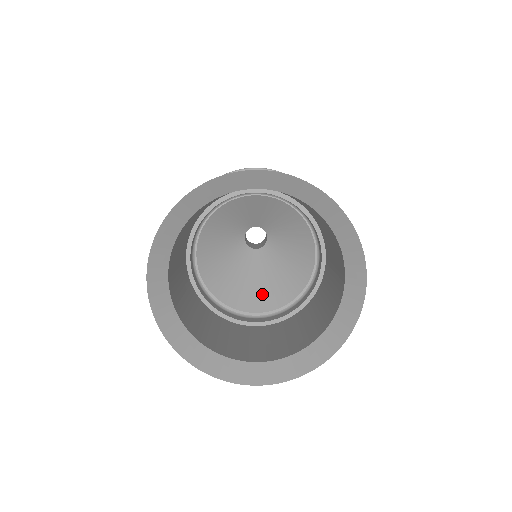
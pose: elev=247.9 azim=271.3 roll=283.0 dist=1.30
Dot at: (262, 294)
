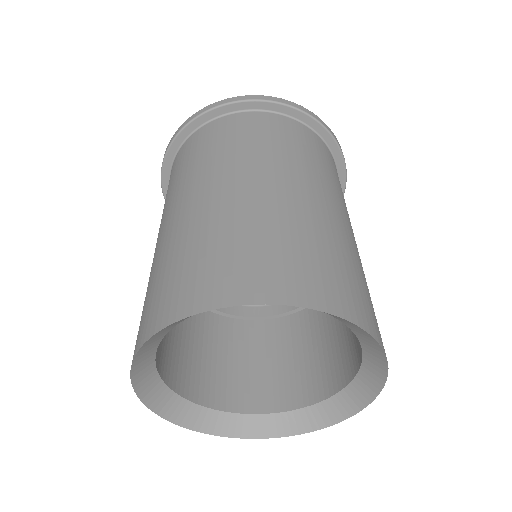
Dot at: occluded
